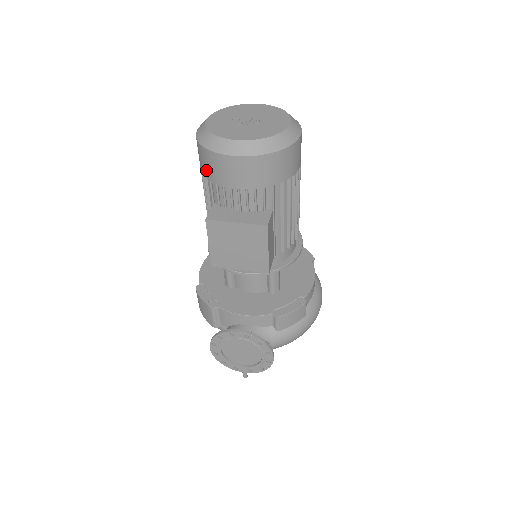
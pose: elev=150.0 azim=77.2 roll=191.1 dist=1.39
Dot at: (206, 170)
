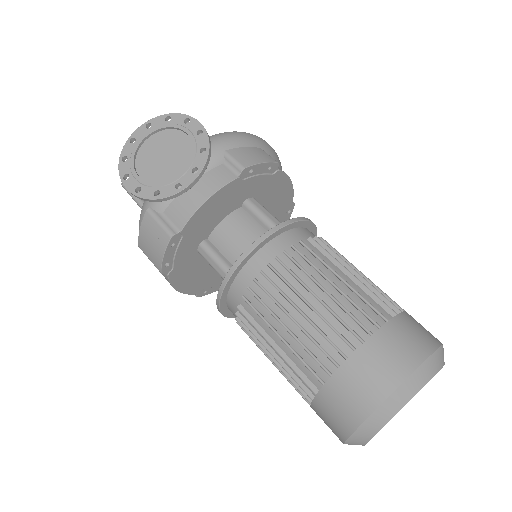
Dot at: occluded
